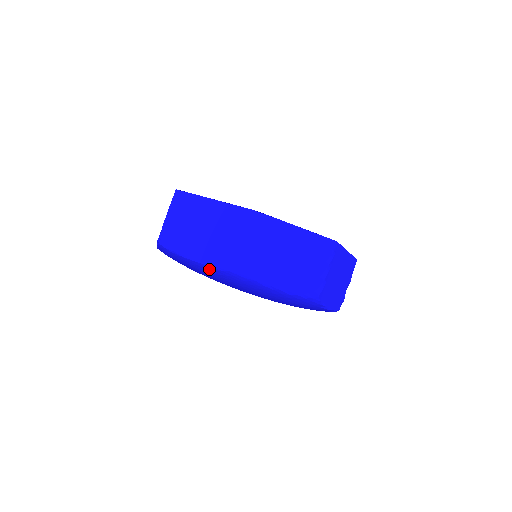
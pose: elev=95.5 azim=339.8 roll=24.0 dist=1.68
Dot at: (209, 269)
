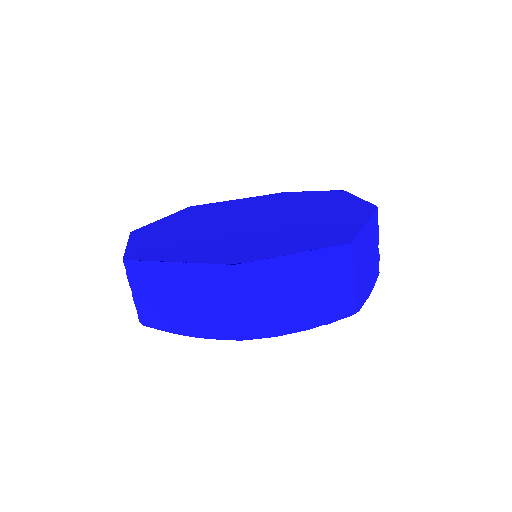
Dot at: occluded
